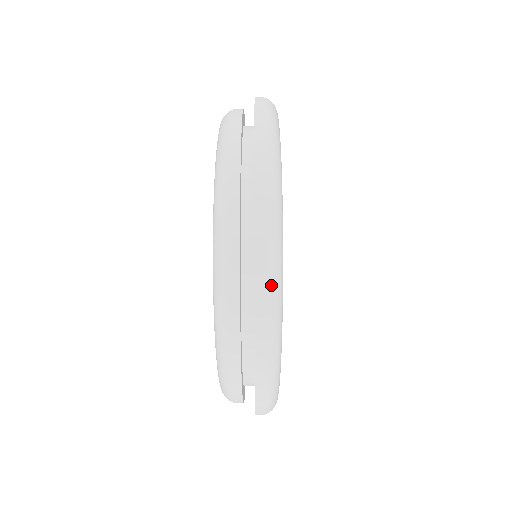
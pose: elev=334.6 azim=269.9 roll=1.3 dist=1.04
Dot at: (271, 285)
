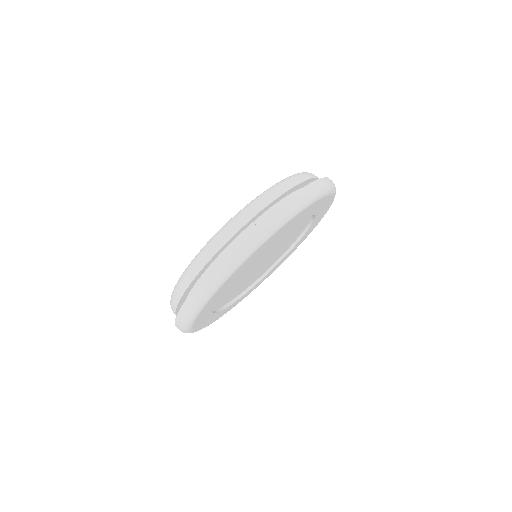
Dot at: (206, 290)
